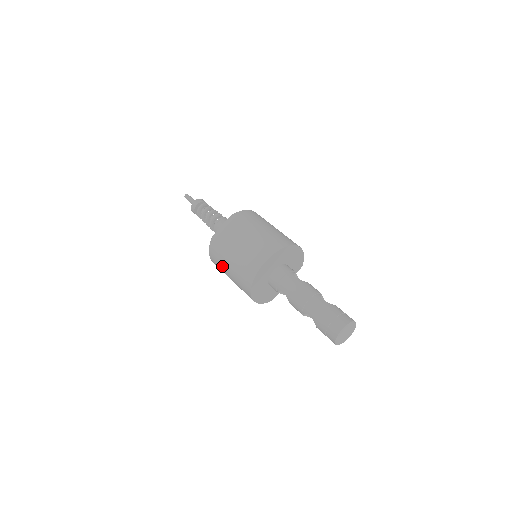
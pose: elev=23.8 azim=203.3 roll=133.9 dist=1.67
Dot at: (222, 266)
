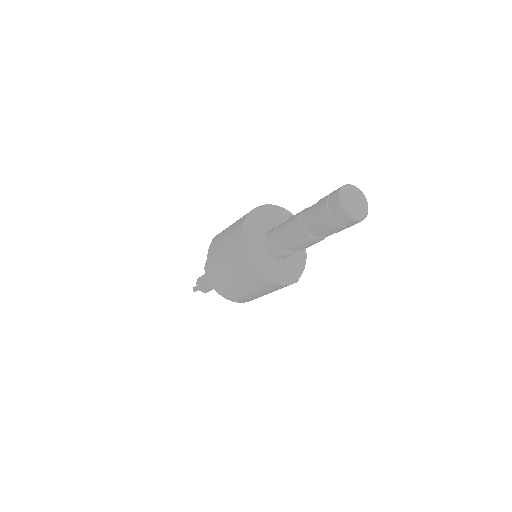
Dot at: (225, 282)
